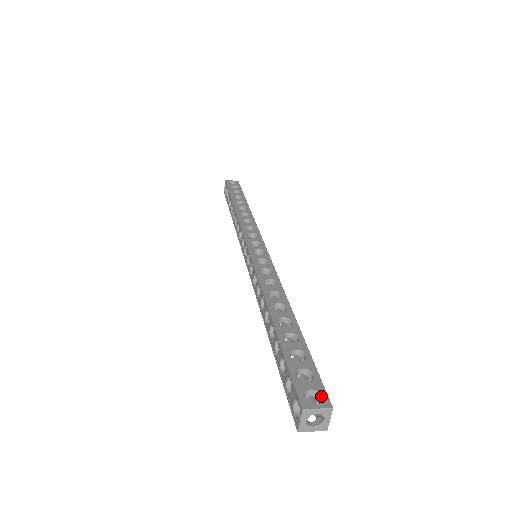
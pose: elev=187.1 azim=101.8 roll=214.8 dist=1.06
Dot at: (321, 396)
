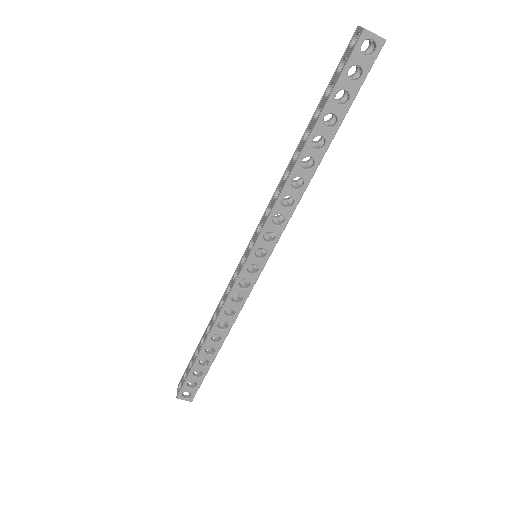
Dot at: (367, 48)
